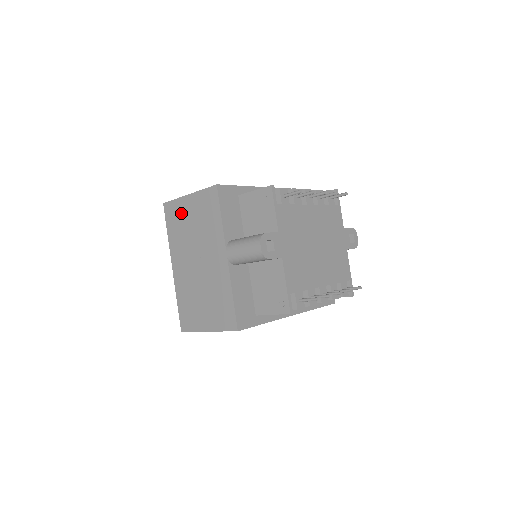
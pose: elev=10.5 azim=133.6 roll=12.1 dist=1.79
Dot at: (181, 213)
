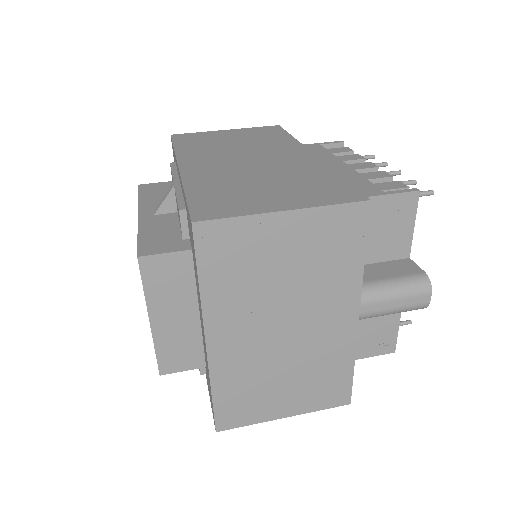
Dot at: (254, 246)
